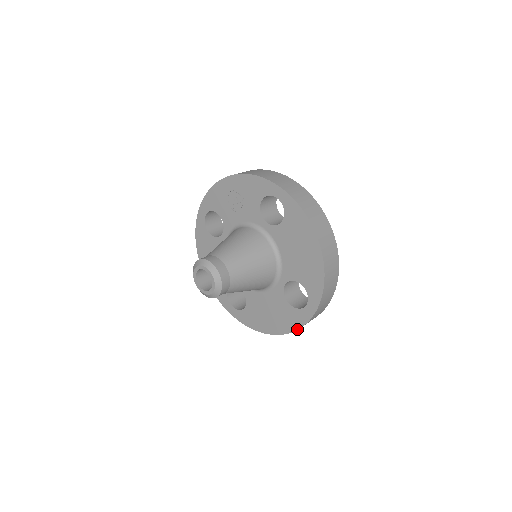
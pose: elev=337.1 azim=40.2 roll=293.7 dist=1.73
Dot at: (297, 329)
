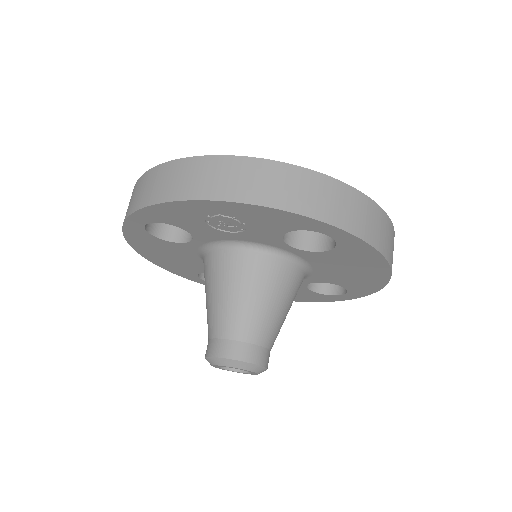
Dot at: occluded
